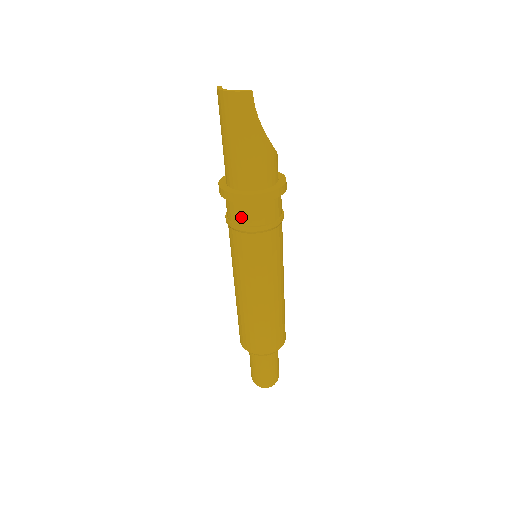
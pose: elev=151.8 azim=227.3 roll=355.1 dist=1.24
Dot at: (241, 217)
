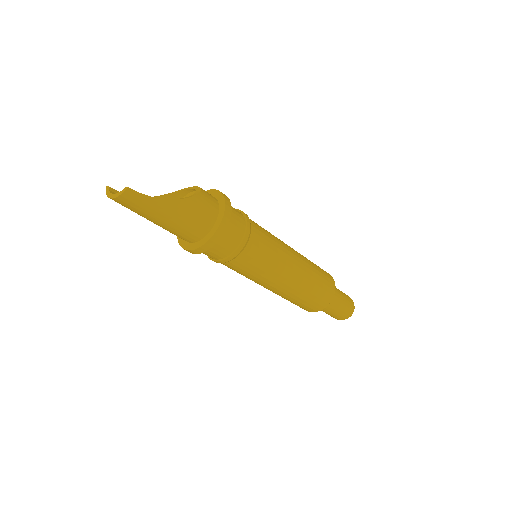
Dot at: (213, 256)
